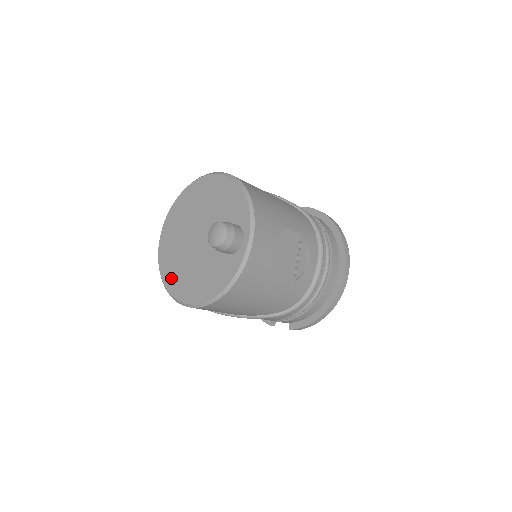
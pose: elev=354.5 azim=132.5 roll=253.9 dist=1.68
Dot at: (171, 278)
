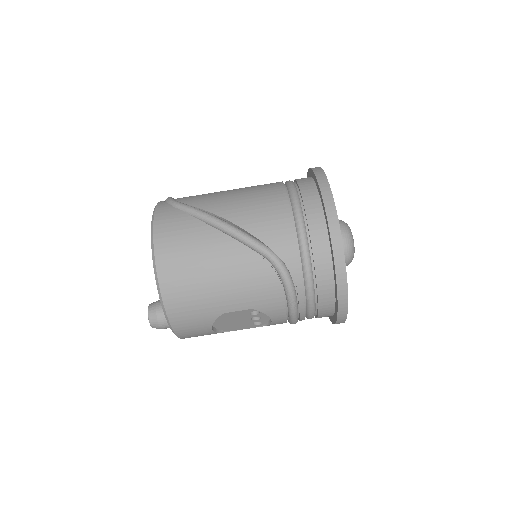
Dot at: occluded
